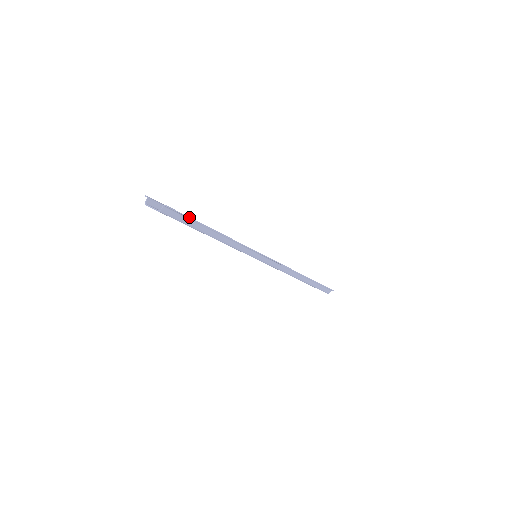
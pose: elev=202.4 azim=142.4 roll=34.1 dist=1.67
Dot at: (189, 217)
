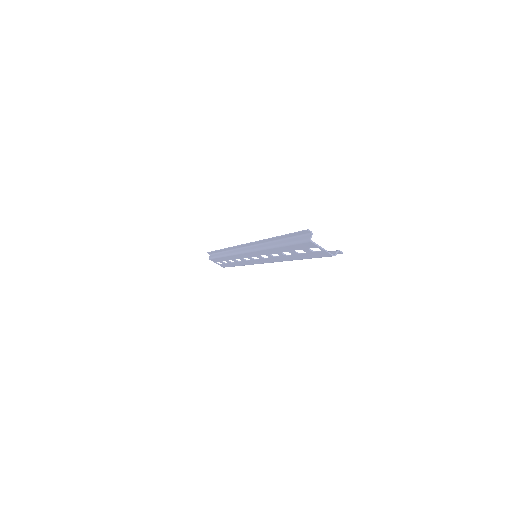
Dot at: occluded
